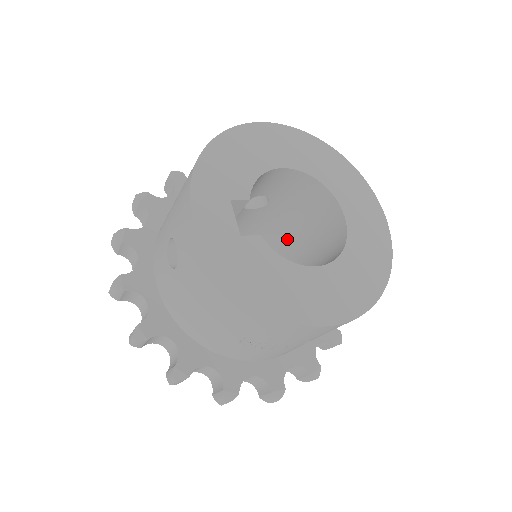
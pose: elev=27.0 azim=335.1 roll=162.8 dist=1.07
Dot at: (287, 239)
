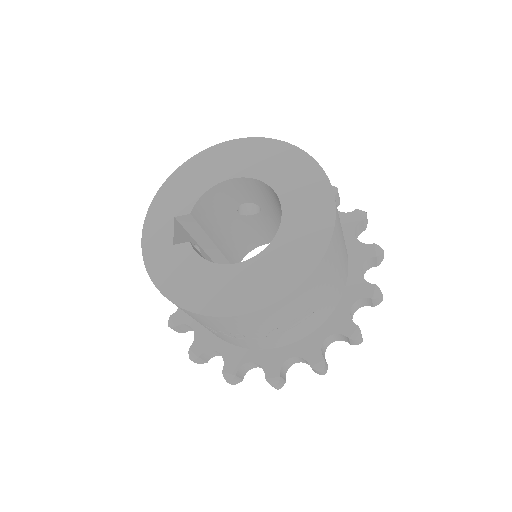
Dot at: occluded
